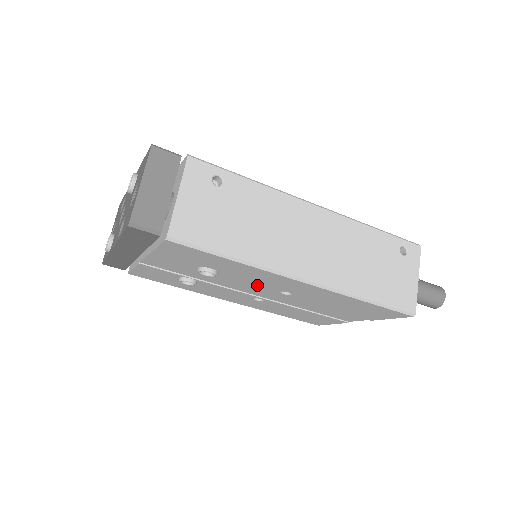
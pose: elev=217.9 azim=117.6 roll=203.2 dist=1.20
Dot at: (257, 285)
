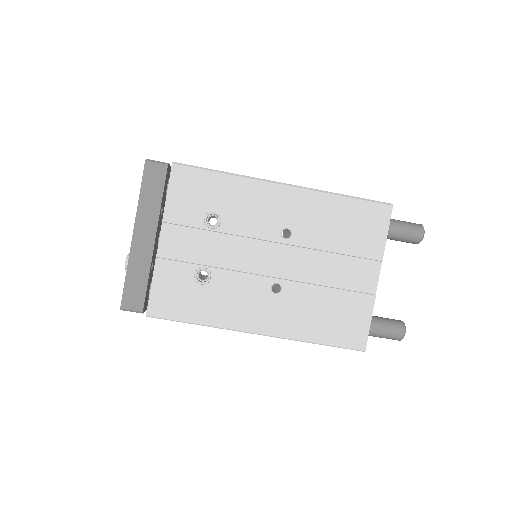
Dot at: (259, 231)
